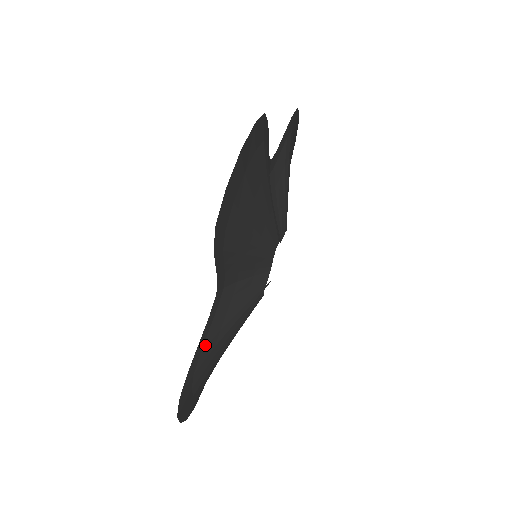
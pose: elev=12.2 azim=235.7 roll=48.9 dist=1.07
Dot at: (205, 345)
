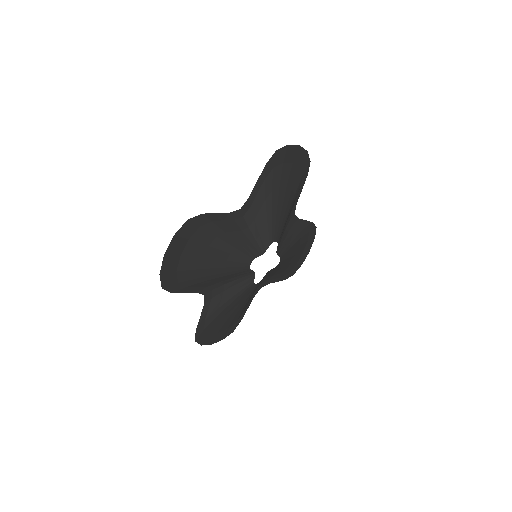
Dot at: (207, 317)
